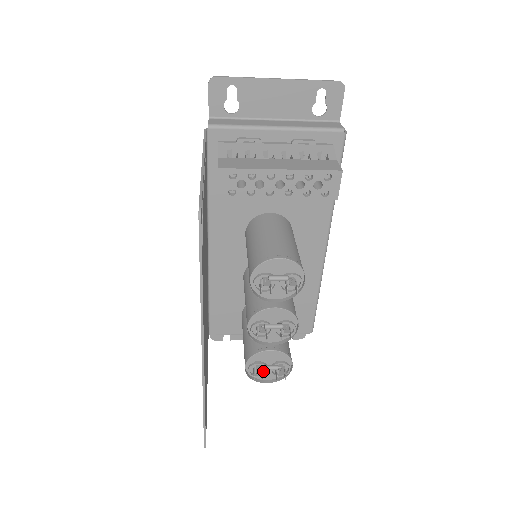
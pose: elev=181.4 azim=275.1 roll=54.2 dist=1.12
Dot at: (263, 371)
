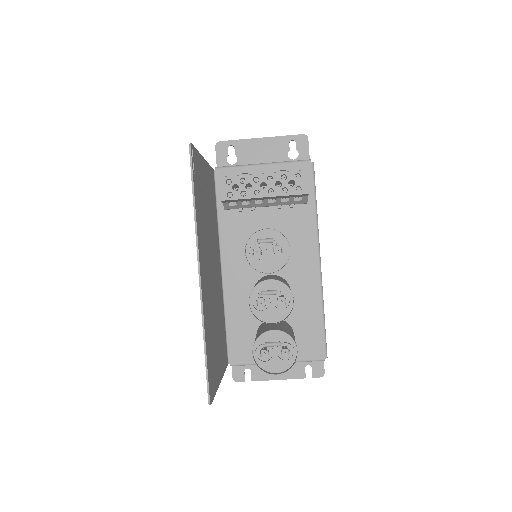
Dot at: (268, 351)
